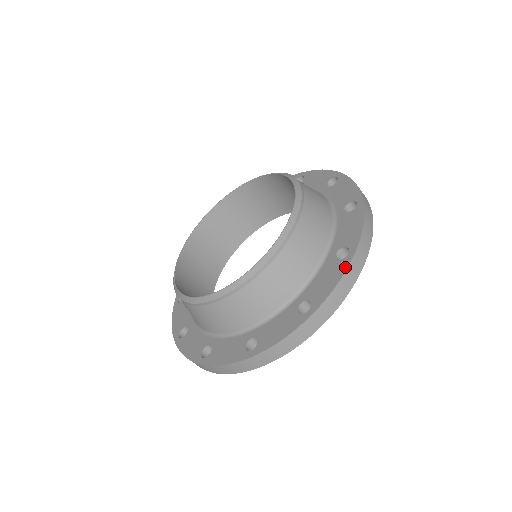
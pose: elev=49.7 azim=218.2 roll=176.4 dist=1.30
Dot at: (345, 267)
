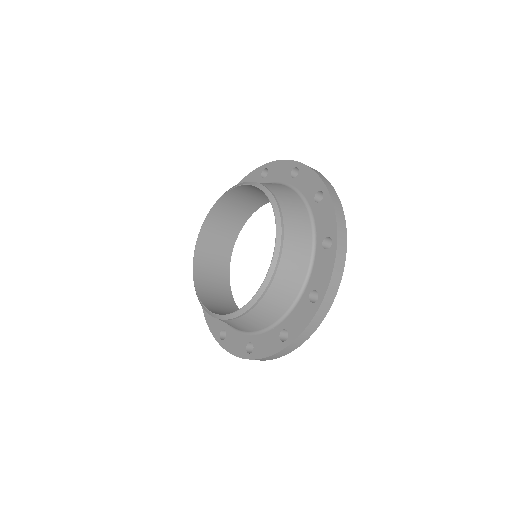
Dot at: (313, 314)
